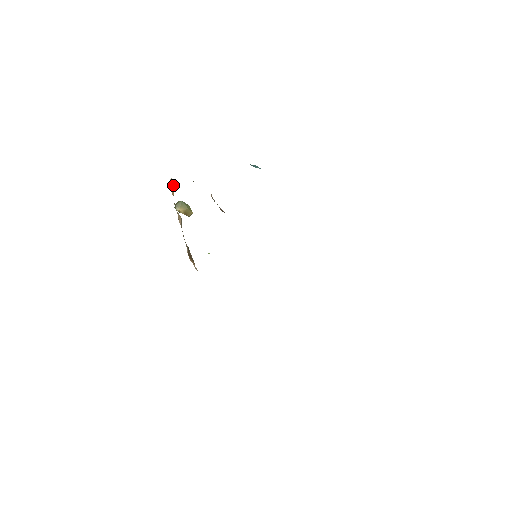
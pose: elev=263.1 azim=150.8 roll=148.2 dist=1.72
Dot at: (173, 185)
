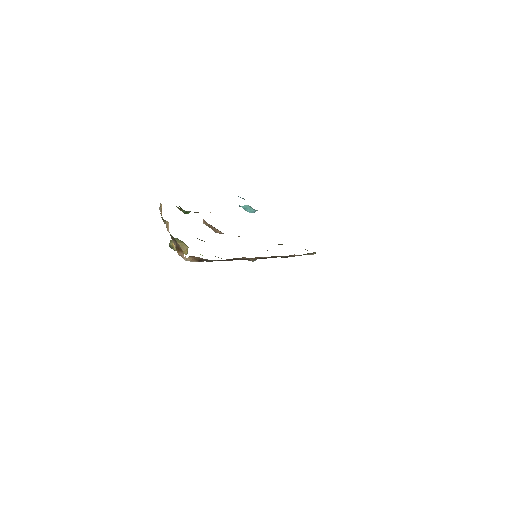
Dot at: (161, 205)
